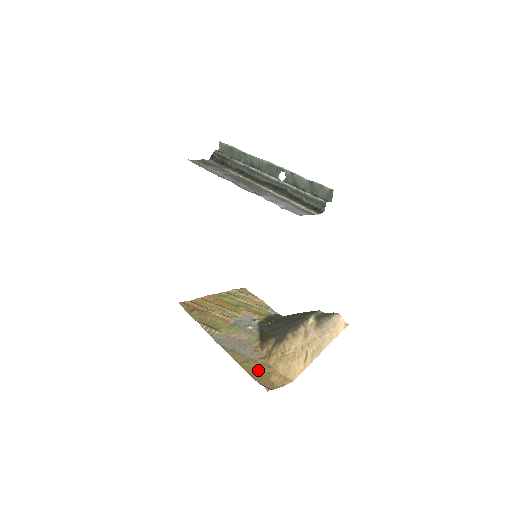
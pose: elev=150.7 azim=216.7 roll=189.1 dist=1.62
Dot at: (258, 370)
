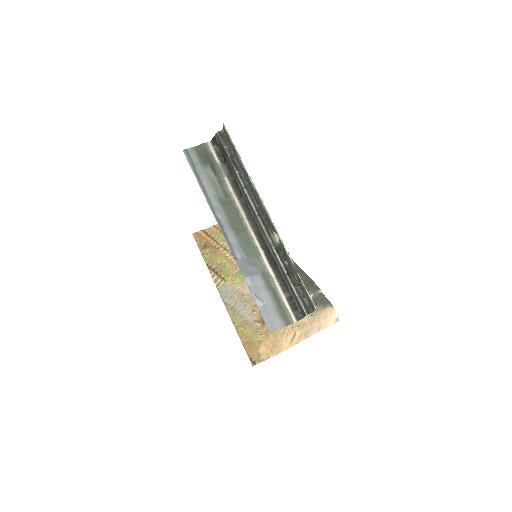
Dot at: (251, 337)
